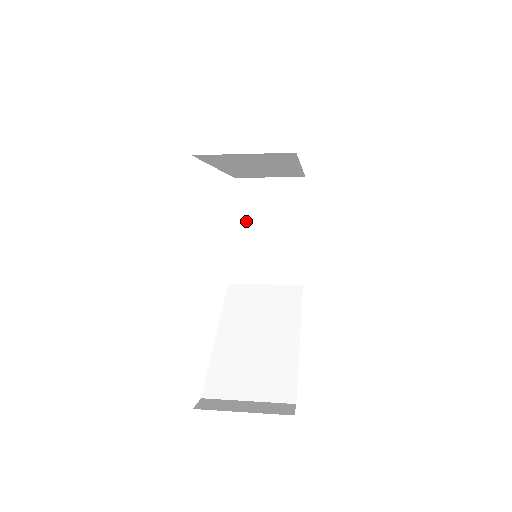
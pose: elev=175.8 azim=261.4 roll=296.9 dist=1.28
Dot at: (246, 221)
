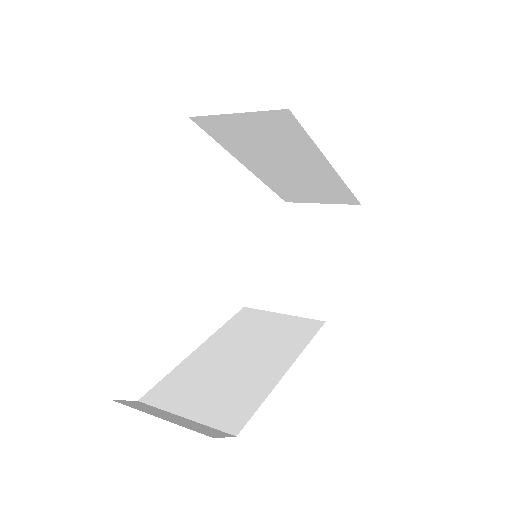
Dot at: (284, 244)
